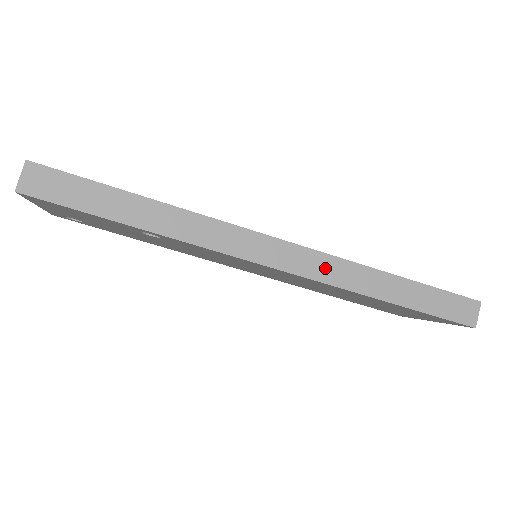
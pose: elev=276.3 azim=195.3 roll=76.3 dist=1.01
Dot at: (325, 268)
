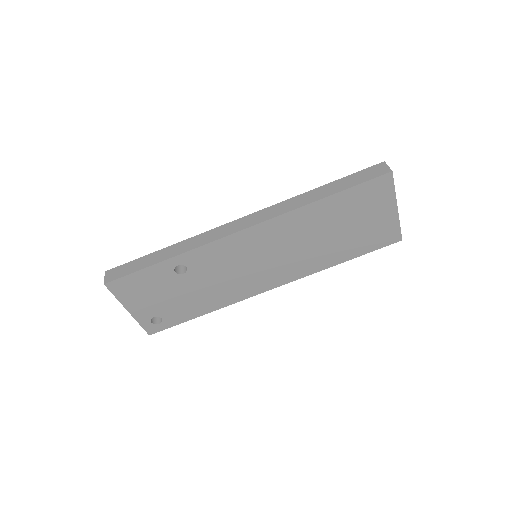
Dot at: (274, 211)
